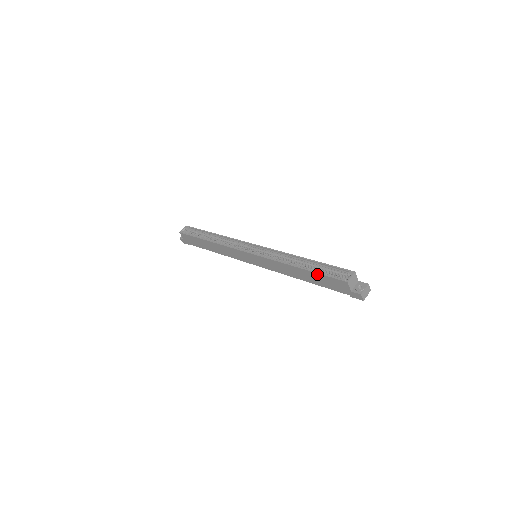
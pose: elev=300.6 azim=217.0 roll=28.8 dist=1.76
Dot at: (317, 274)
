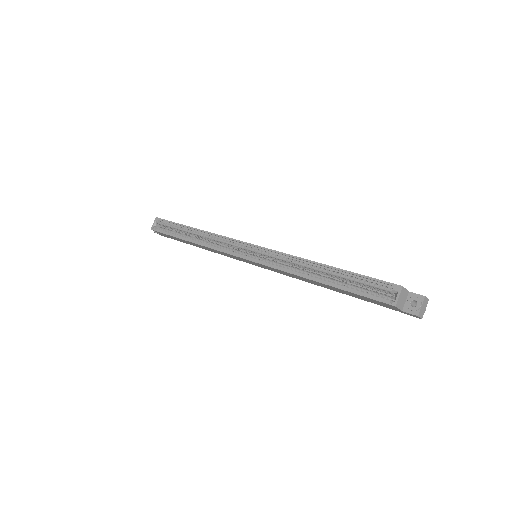
Dot at: (347, 292)
